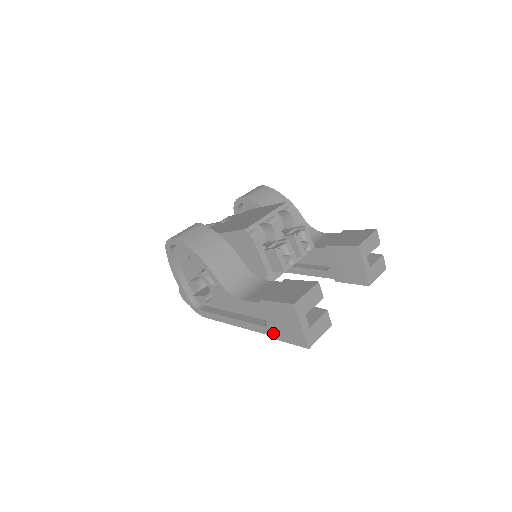
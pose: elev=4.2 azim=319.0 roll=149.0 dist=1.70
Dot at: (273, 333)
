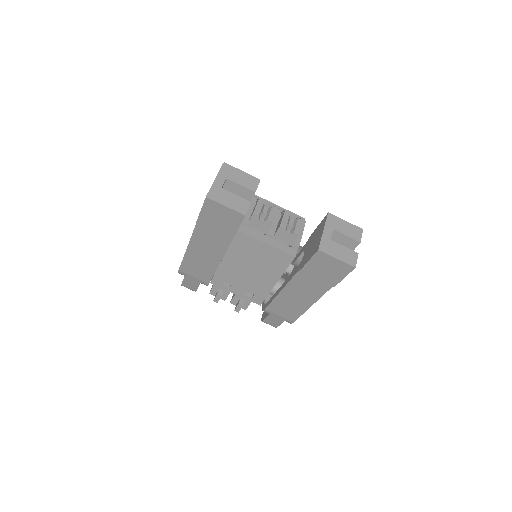
Dot at: occluded
